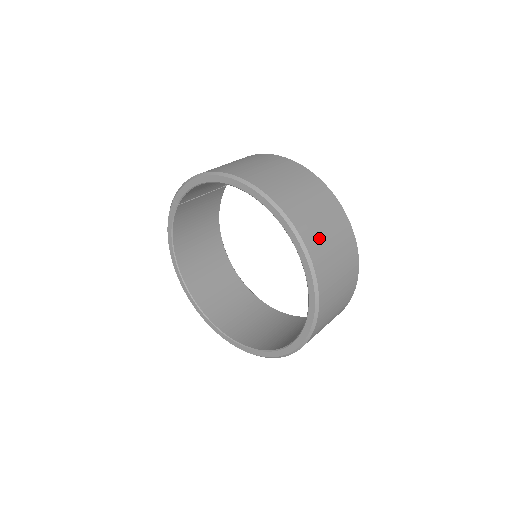
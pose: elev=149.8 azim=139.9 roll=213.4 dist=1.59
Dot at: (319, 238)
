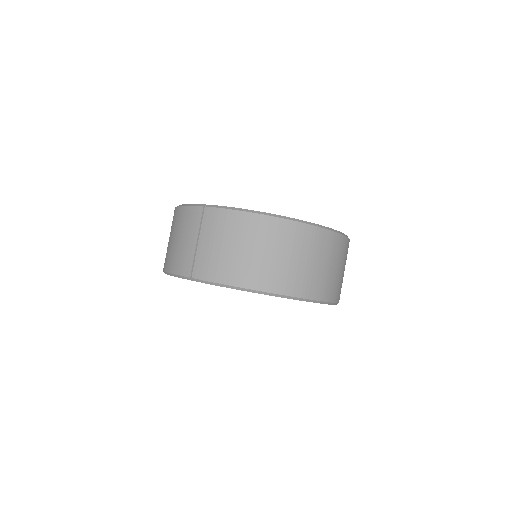
Dot at: occluded
